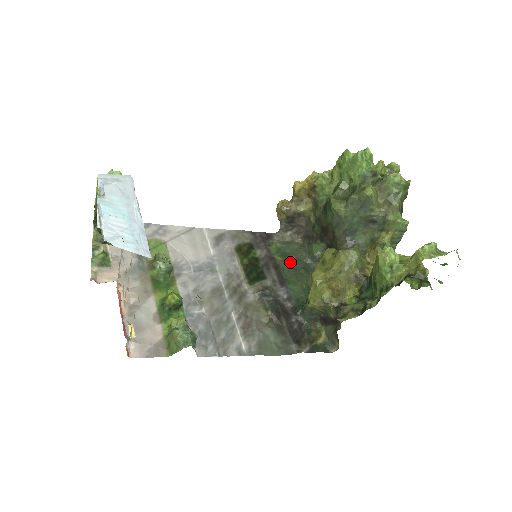
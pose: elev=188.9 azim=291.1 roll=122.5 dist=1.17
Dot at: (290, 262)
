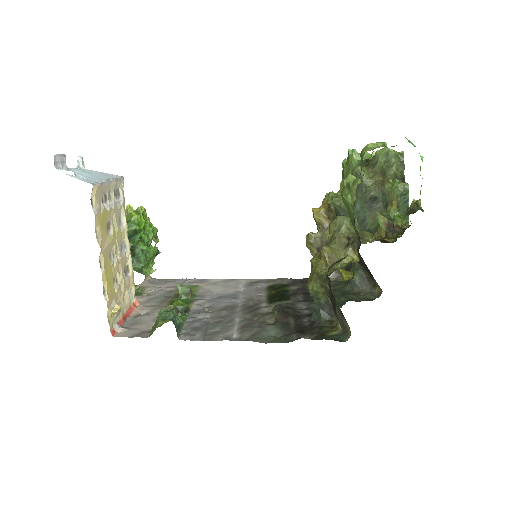
Dot at: occluded
